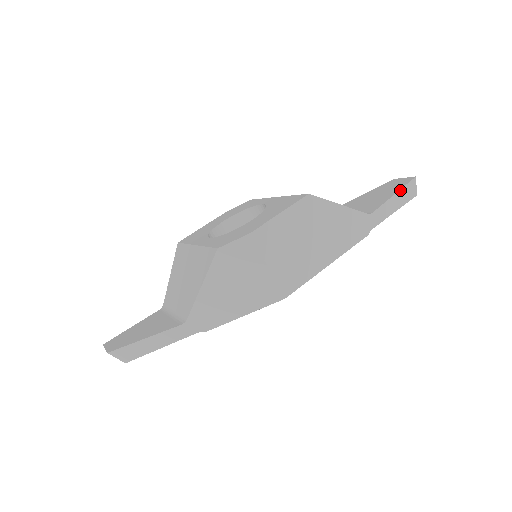
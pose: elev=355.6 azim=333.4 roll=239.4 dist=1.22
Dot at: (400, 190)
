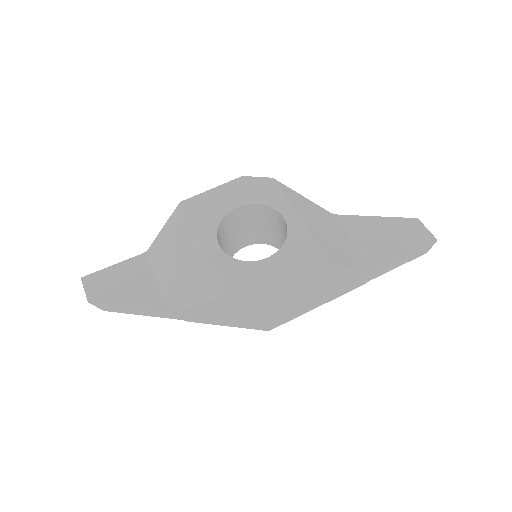
Dot at: (416, 251)
